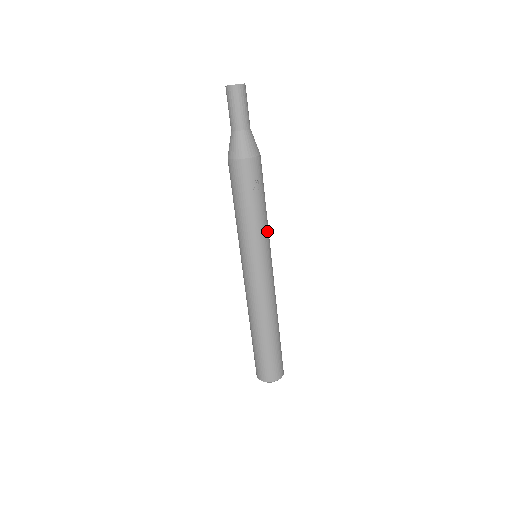
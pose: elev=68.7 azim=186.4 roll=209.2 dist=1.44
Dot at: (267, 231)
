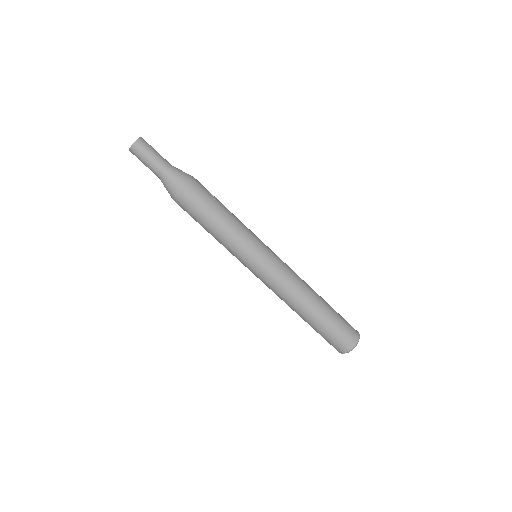
Dot at: occluded
